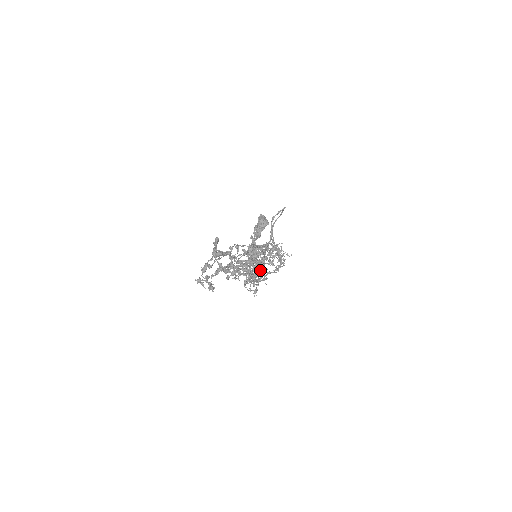
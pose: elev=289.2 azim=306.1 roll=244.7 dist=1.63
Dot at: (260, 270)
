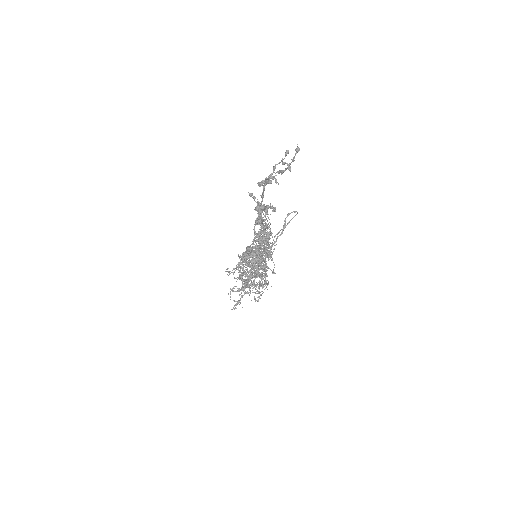
Dot at: (267, 257)
